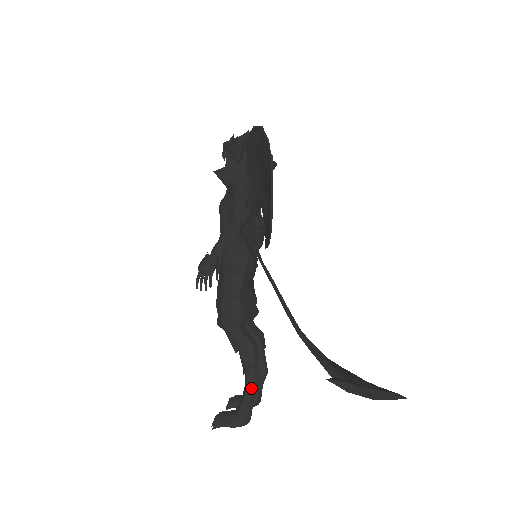
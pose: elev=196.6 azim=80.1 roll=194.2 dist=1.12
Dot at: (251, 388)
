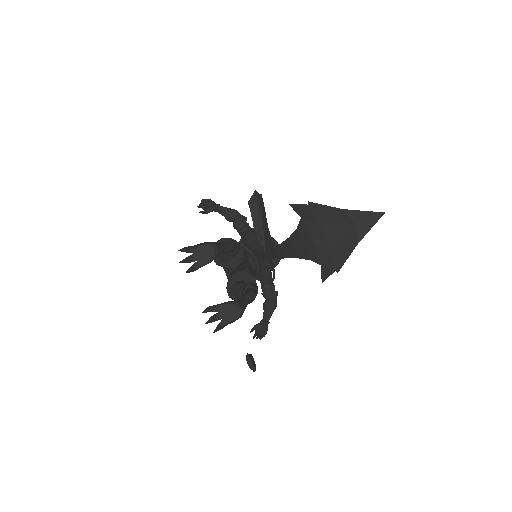
Dot at: (226, 242)
